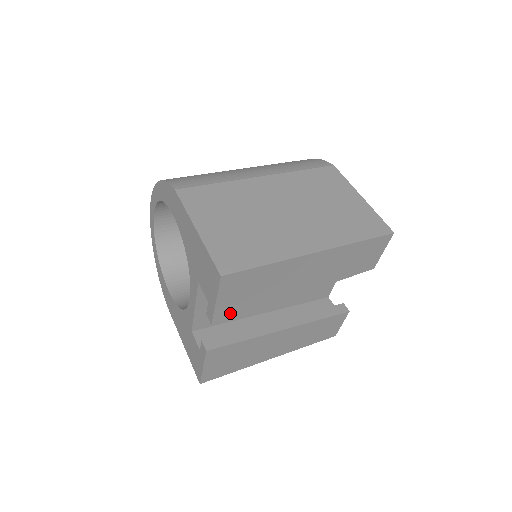
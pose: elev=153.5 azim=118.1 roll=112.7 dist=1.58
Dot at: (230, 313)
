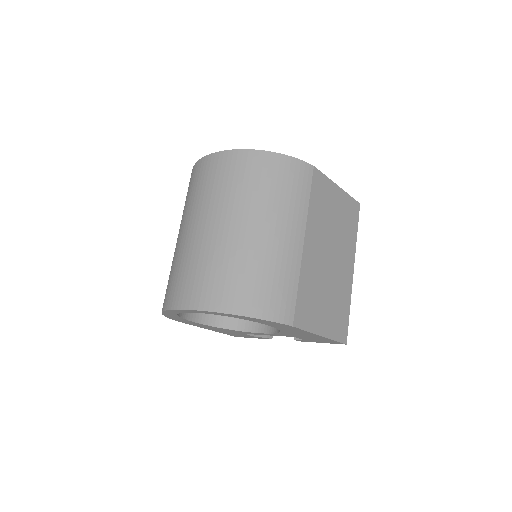
Dot at: occluded
